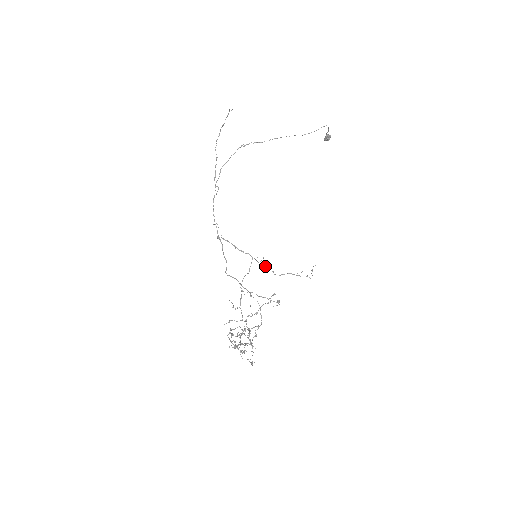
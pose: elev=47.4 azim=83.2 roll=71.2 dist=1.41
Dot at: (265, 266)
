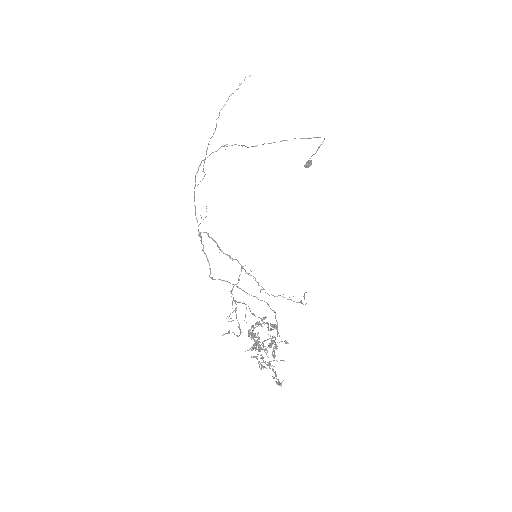
Dot at: (255, 279)
